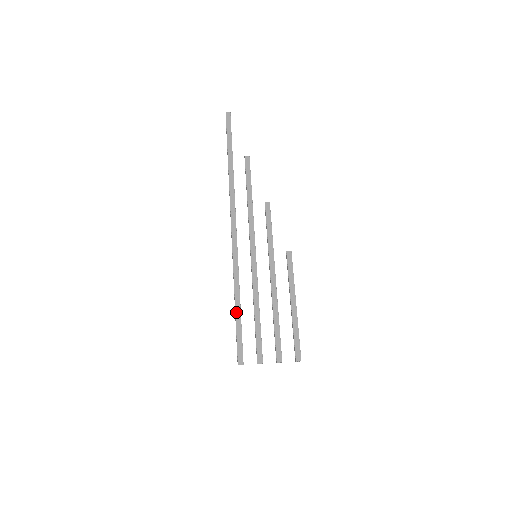
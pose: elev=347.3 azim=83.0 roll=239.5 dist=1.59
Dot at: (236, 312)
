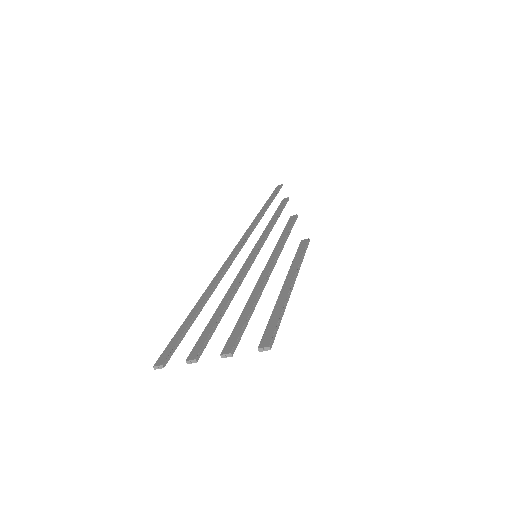
Dot at: (194, 308)
